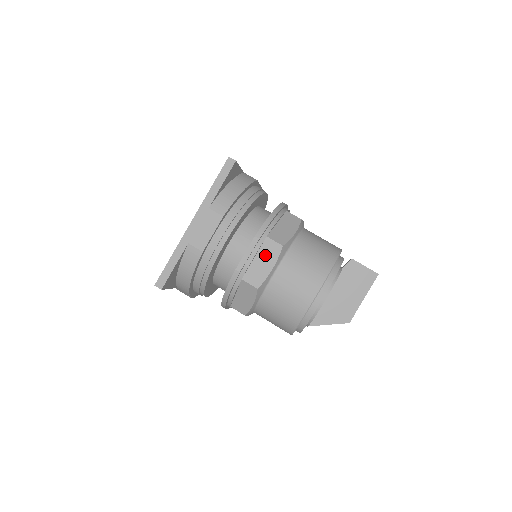
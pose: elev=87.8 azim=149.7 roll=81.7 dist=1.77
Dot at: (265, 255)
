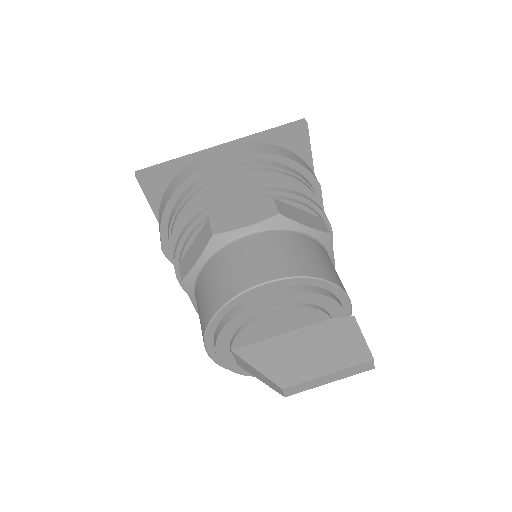
Dot at: (253, 211)
